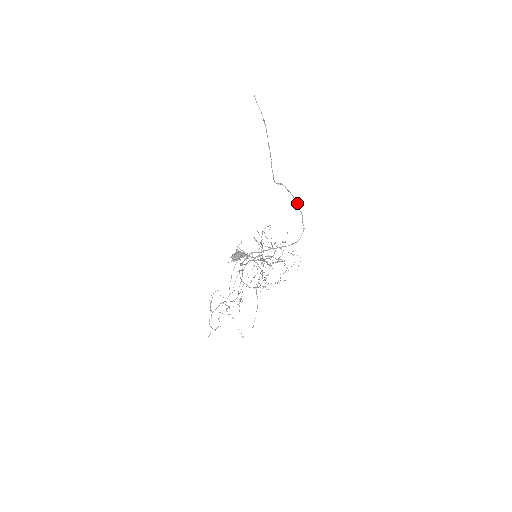
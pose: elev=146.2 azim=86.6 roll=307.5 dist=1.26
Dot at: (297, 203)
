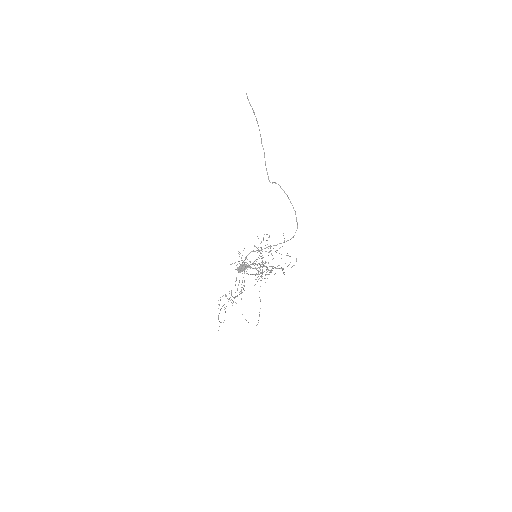
Dot at: occluded
